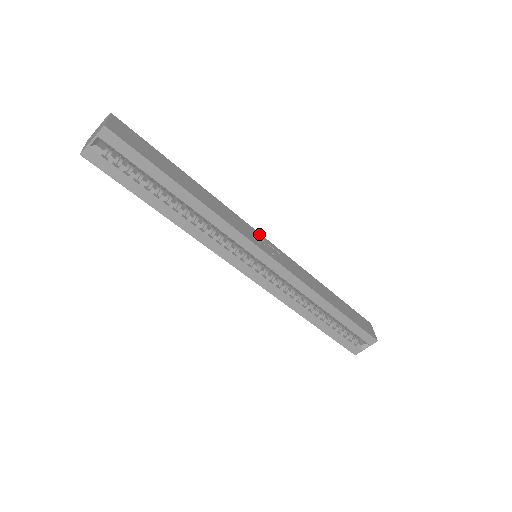
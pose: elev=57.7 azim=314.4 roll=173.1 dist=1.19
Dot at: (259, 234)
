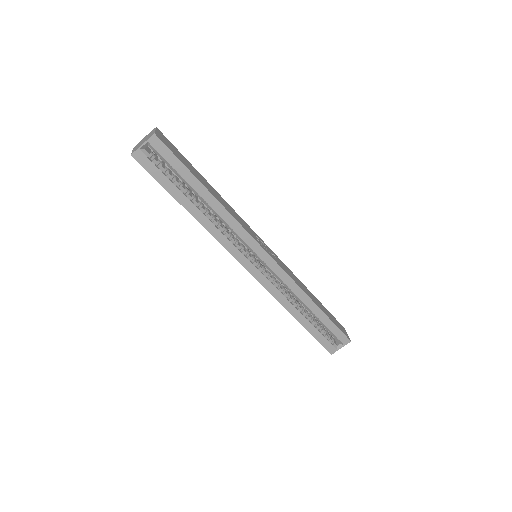
Dot at: (260, 238)
